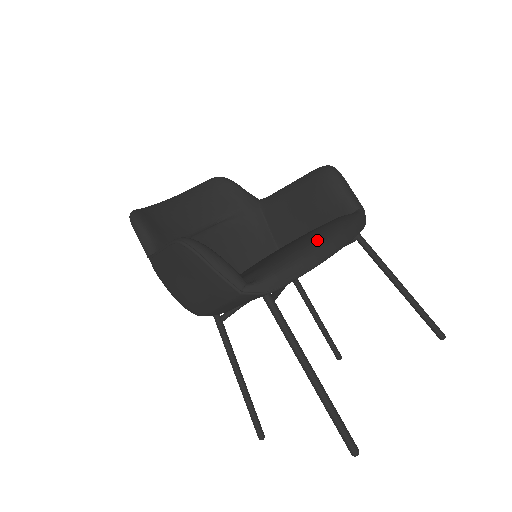
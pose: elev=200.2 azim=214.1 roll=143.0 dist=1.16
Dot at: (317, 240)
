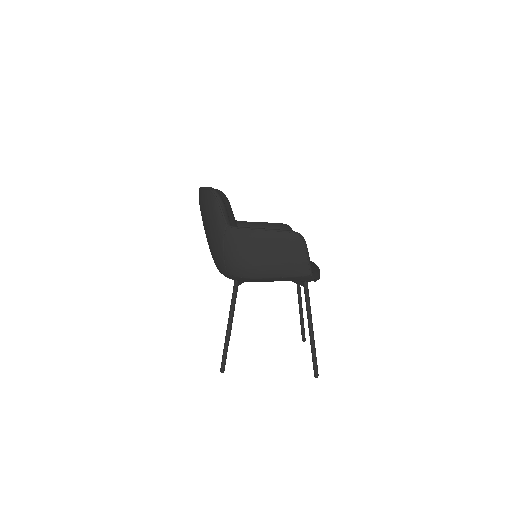
Dot at: occluded
